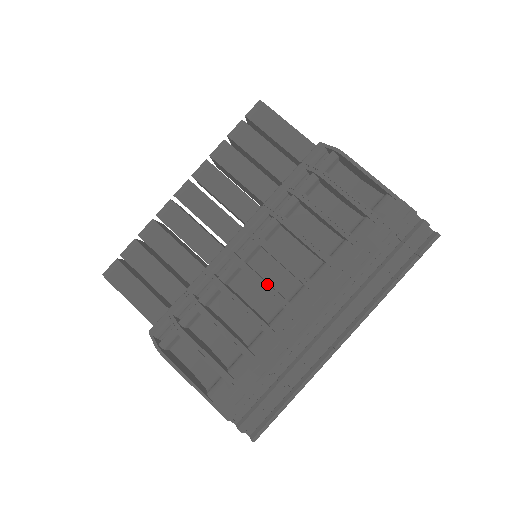
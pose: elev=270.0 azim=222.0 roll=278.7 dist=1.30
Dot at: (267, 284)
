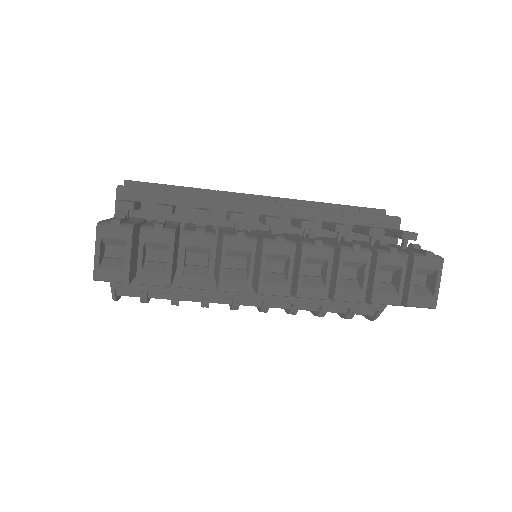
Dot at: occluded
